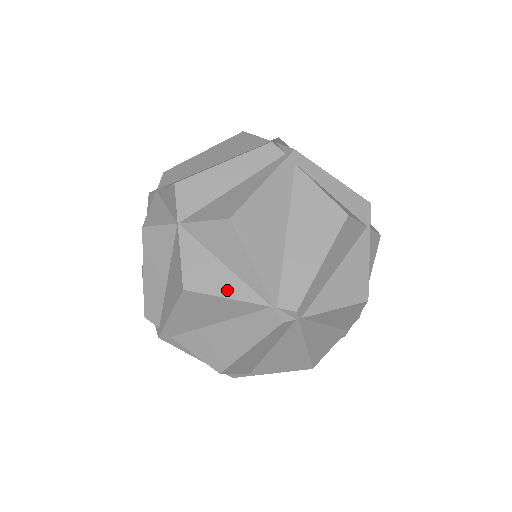
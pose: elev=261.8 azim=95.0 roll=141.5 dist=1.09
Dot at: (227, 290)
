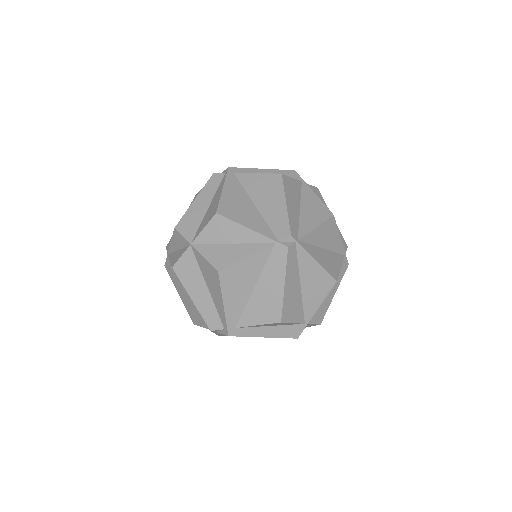
Dot at: (243, 254)
